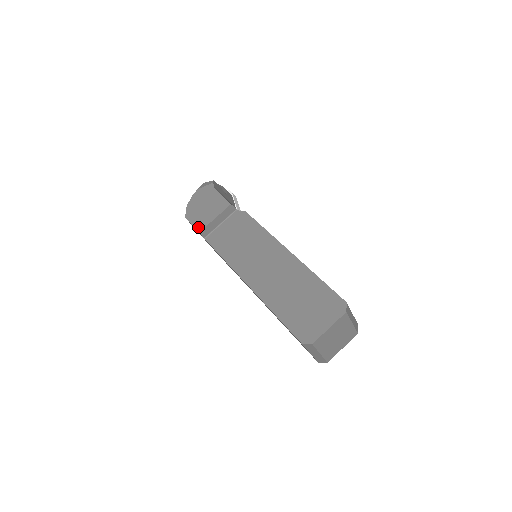
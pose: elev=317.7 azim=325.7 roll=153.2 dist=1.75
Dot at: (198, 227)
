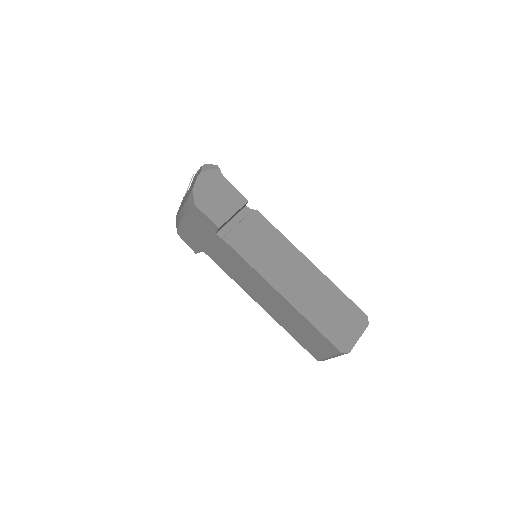
Dot at: (216, 221)
